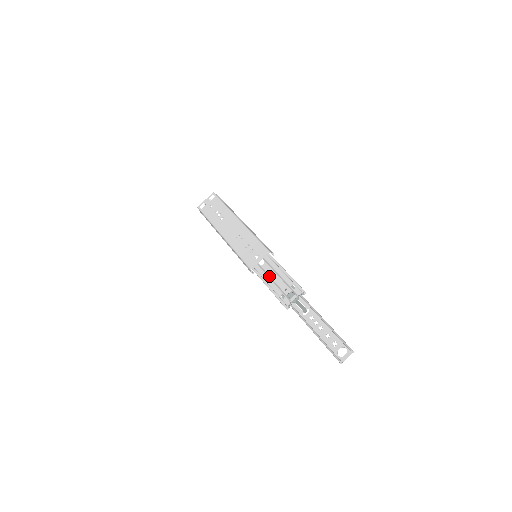
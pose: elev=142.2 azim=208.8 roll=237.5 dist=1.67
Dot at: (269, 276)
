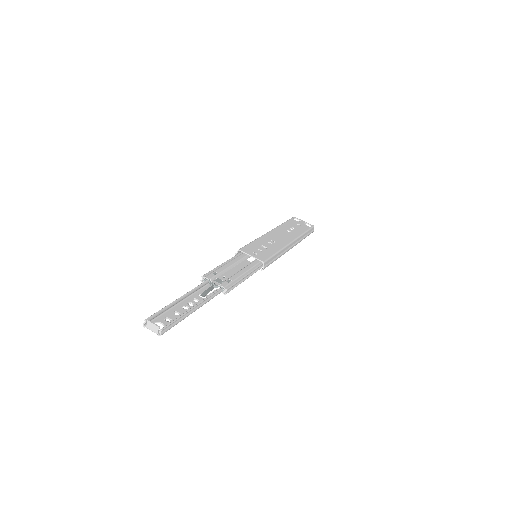
Dot at: (236, 264)
